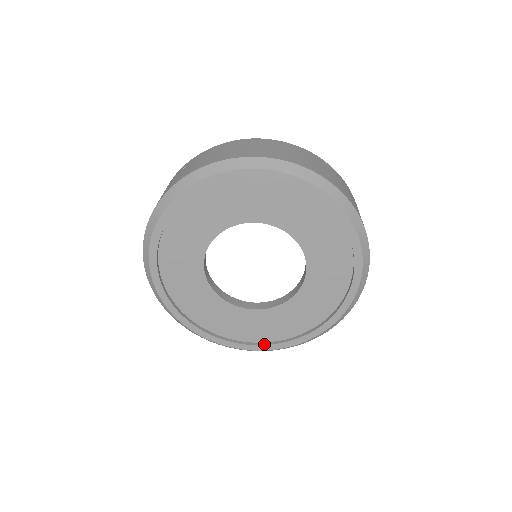
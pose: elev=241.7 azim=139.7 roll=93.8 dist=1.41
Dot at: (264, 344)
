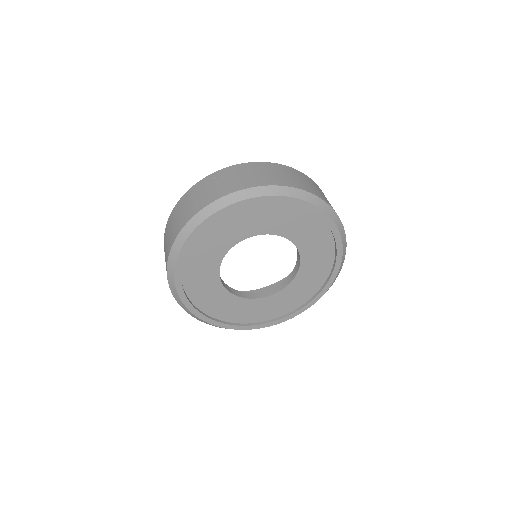
Dot at: (246, 325)
